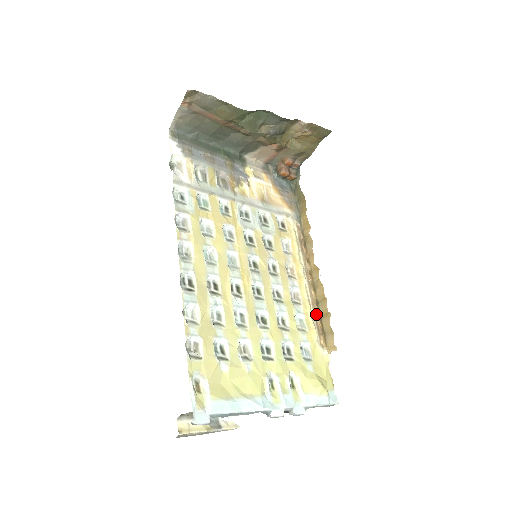
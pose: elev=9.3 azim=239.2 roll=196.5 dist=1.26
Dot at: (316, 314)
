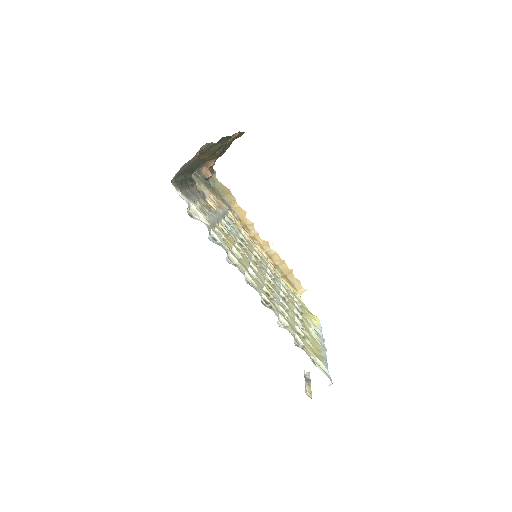
Dot at: occluded
